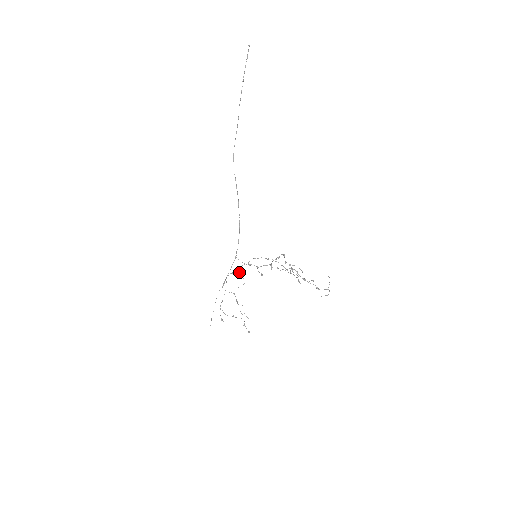
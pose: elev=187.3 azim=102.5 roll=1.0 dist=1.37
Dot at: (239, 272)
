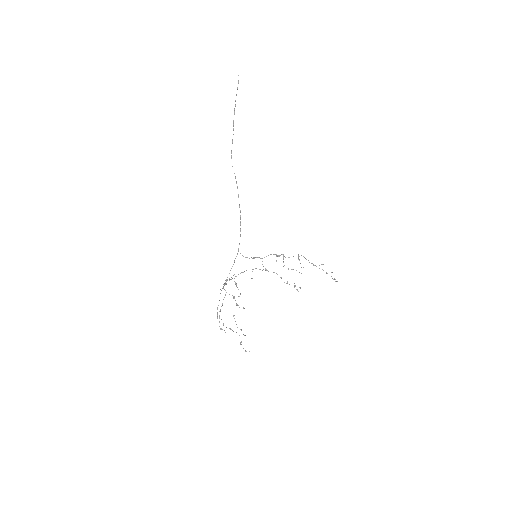
Dot at: occluded
